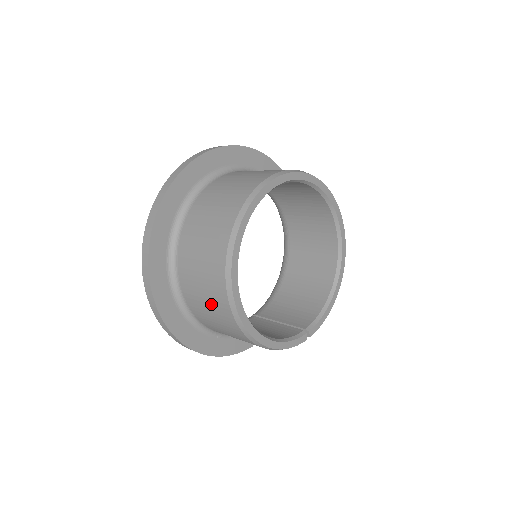
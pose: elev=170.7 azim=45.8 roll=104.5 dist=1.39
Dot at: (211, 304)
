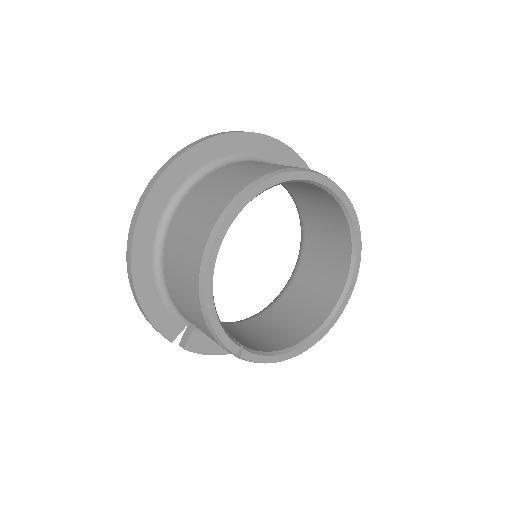
Dot at: (198, 218)
